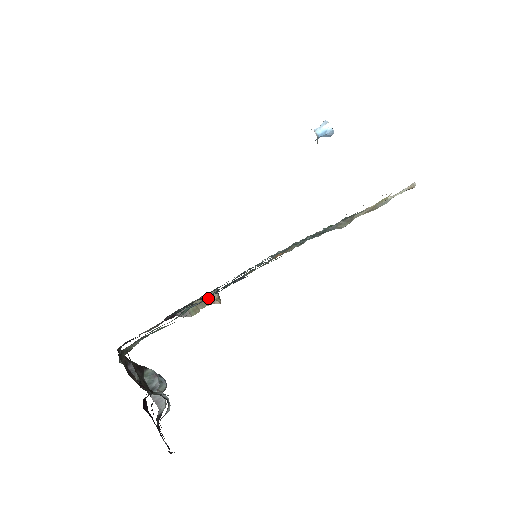
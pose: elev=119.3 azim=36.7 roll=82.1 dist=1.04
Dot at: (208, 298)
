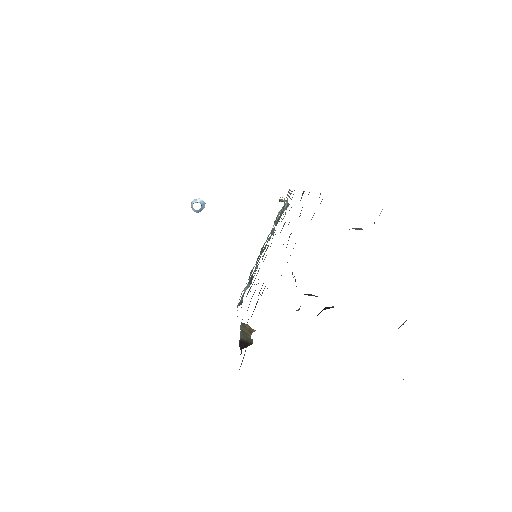
Dot at: (301, 210)
